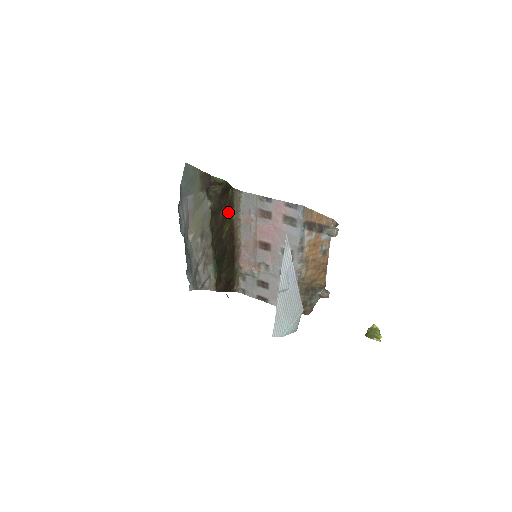
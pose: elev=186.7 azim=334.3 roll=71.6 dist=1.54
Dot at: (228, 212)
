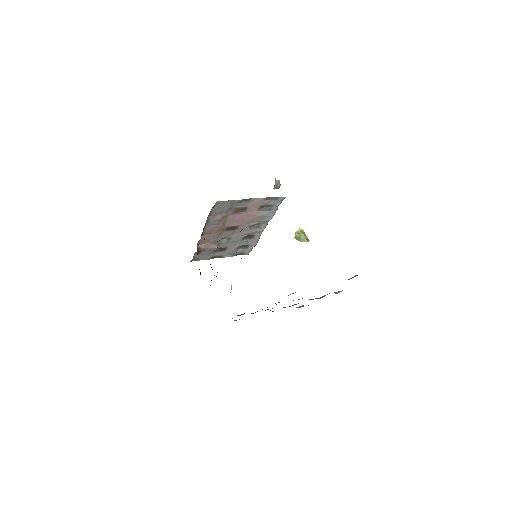
Dot at: occluded
